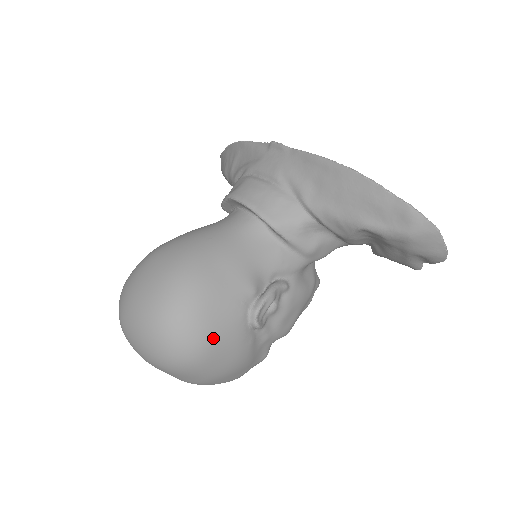
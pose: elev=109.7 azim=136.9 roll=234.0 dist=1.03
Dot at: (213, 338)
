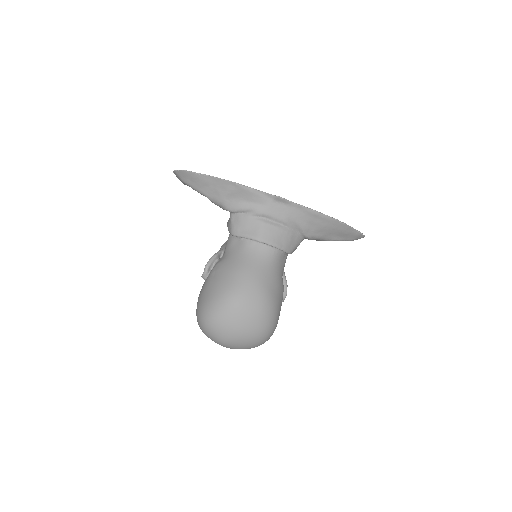
Dot at: occluded
